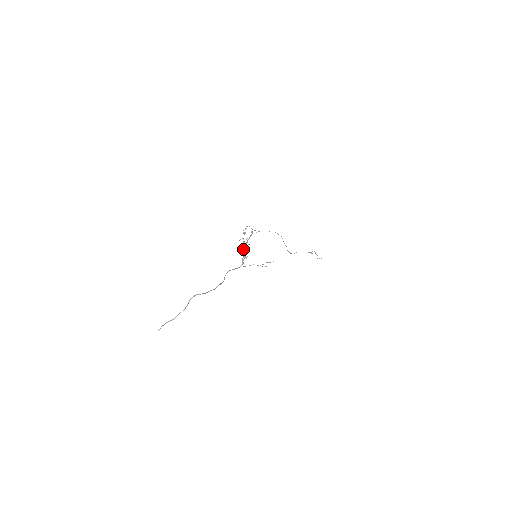
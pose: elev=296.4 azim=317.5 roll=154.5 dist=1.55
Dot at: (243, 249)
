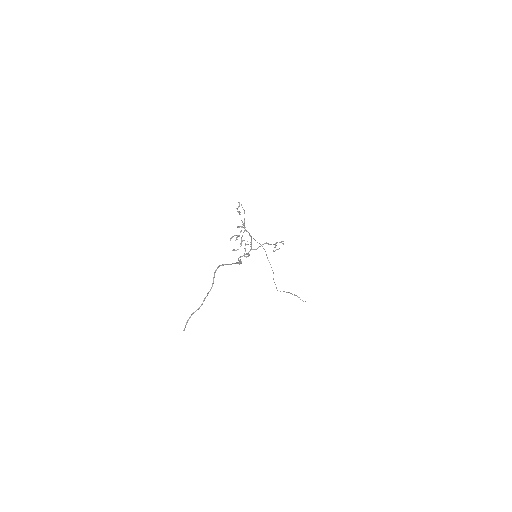
Dot at: (240, 243)
